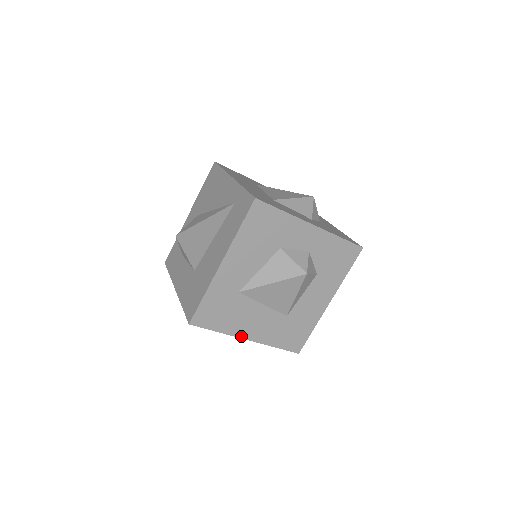
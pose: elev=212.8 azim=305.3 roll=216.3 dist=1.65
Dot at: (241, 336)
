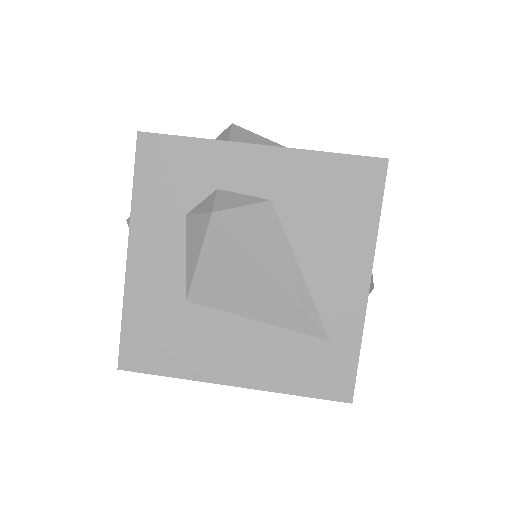
Dot at: occluded
